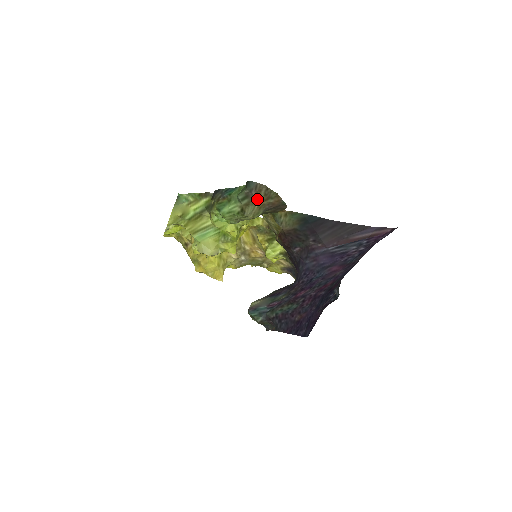
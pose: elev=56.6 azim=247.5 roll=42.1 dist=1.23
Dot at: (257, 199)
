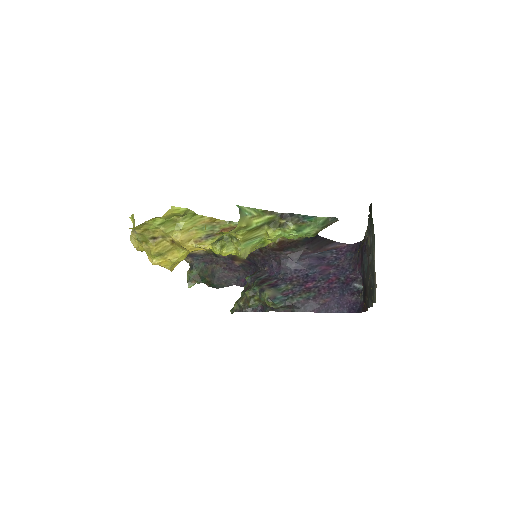
Dot at: (326, 227)
